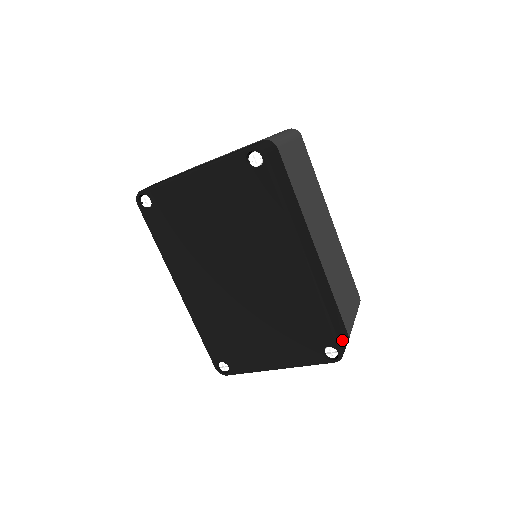
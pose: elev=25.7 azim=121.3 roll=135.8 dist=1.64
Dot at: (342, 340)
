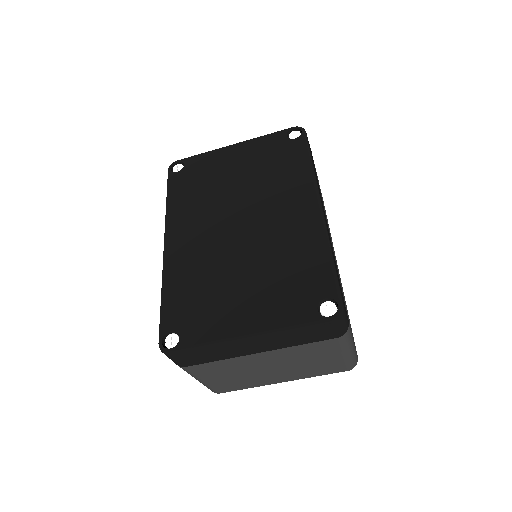
Dot at: (343, 303)
